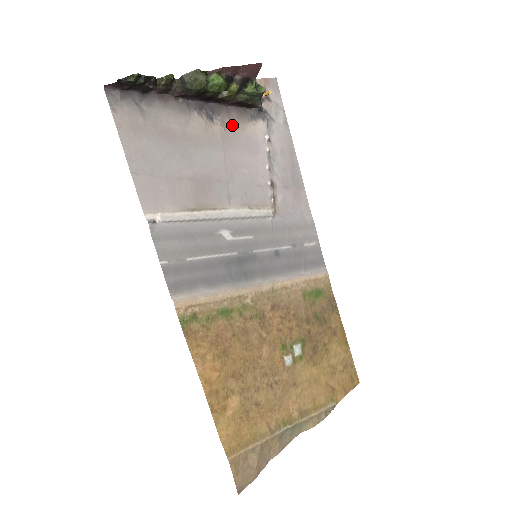
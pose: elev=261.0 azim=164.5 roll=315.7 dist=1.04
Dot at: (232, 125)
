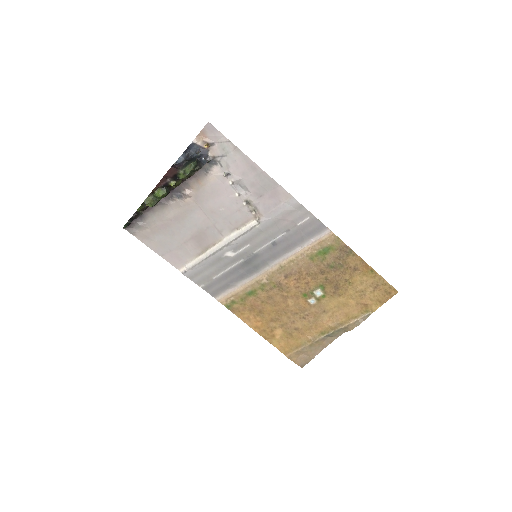
Dot at: (196, 188)
